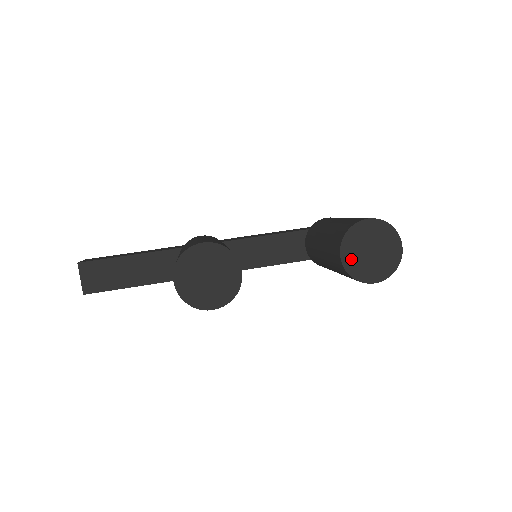
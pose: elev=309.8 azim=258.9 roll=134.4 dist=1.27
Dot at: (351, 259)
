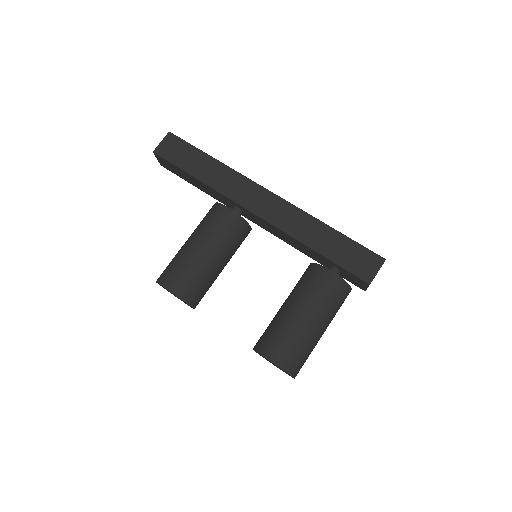
Dot at: occluded
